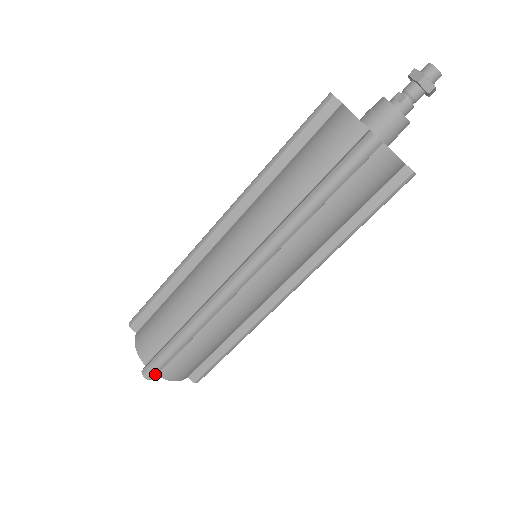
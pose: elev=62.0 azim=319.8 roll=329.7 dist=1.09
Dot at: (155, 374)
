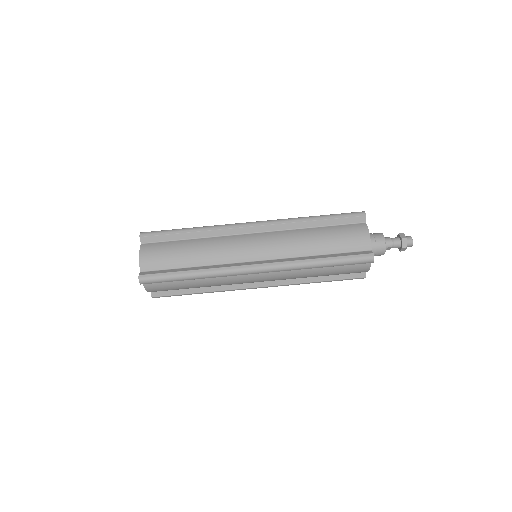
Dot at: (147, 235)
